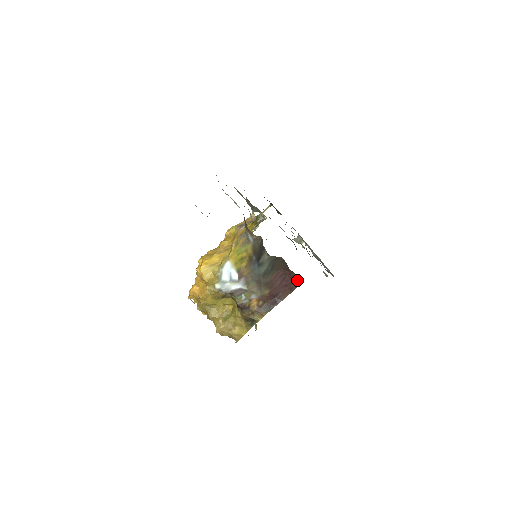
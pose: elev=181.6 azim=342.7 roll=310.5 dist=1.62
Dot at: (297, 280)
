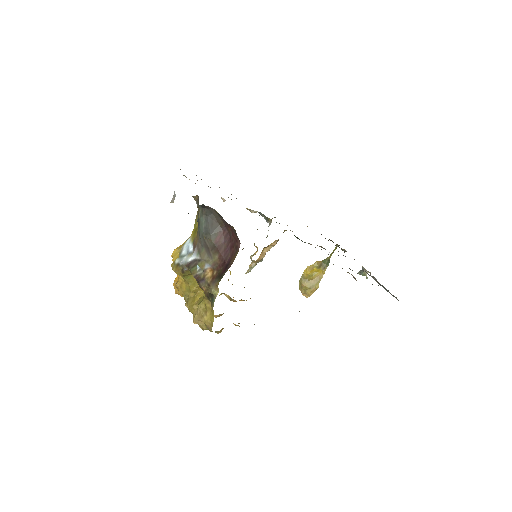
Dot at: (235, 233)
